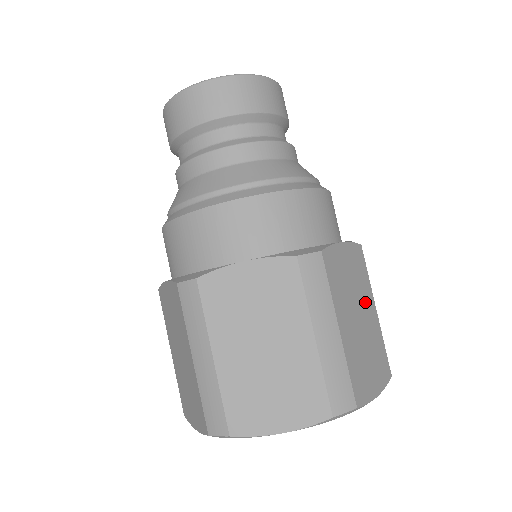
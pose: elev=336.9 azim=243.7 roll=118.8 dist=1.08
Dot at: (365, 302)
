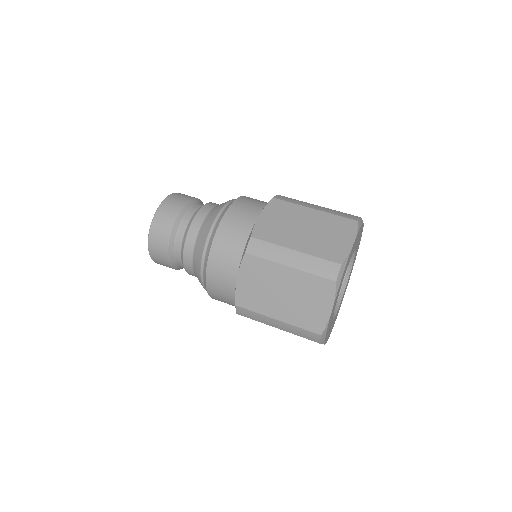
Dot at: occluded
